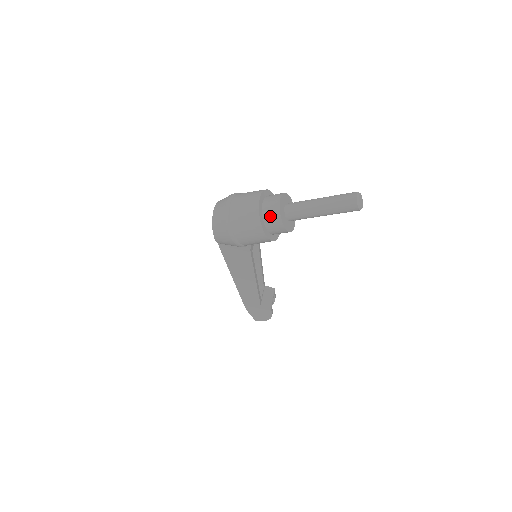
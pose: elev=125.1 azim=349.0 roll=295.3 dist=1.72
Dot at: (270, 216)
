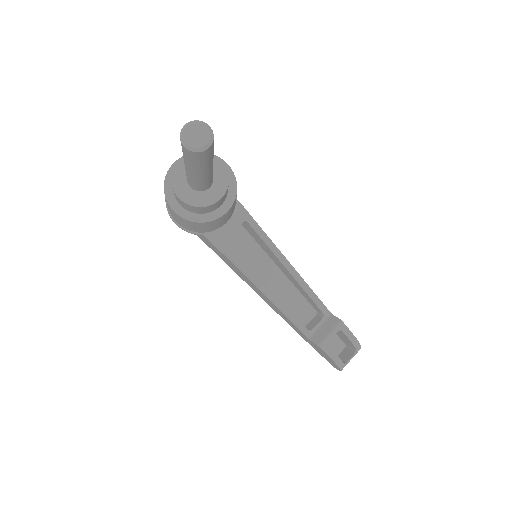
Dot at: occluded
